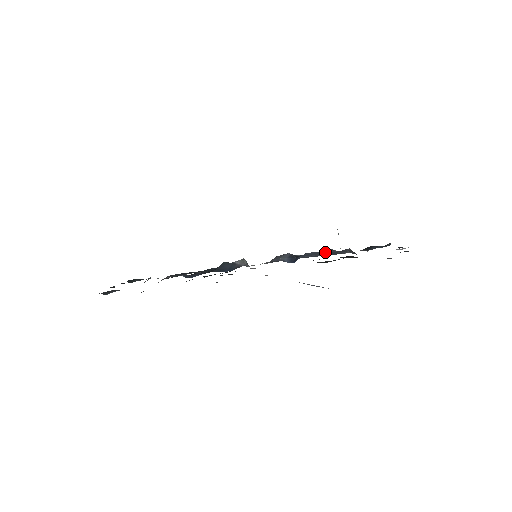
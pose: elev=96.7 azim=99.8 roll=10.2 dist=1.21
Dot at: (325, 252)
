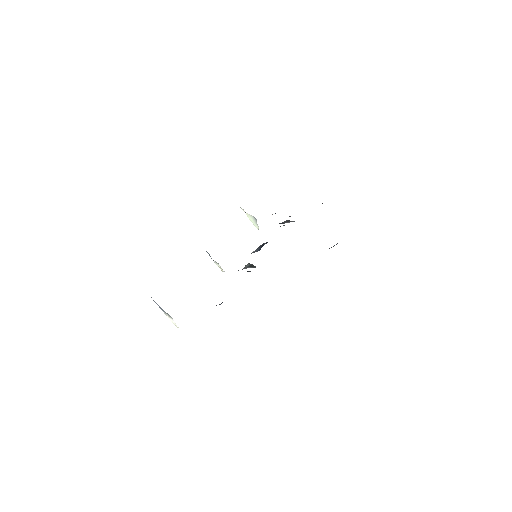
Dot at: occluded
